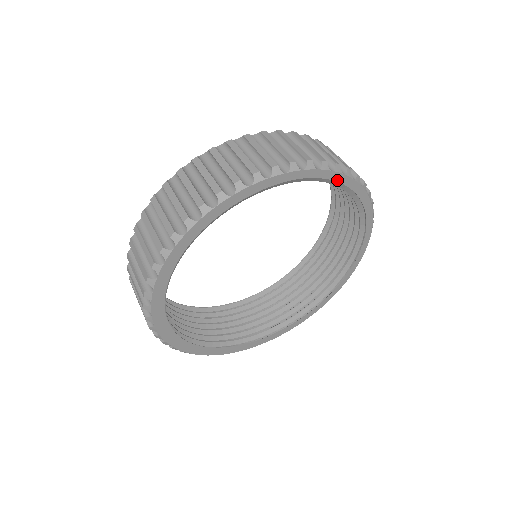
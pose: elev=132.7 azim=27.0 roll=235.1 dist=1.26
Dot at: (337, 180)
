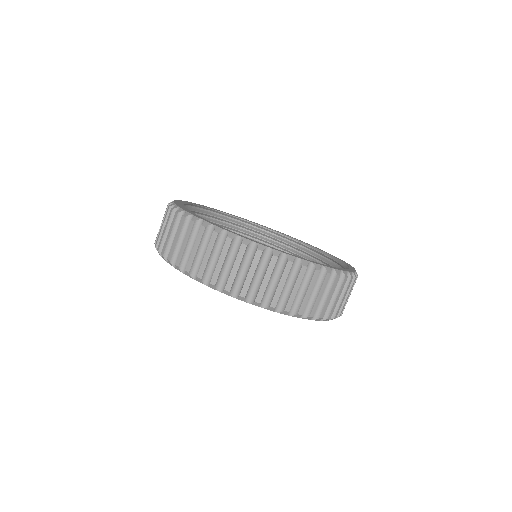
Dot at: occluded
